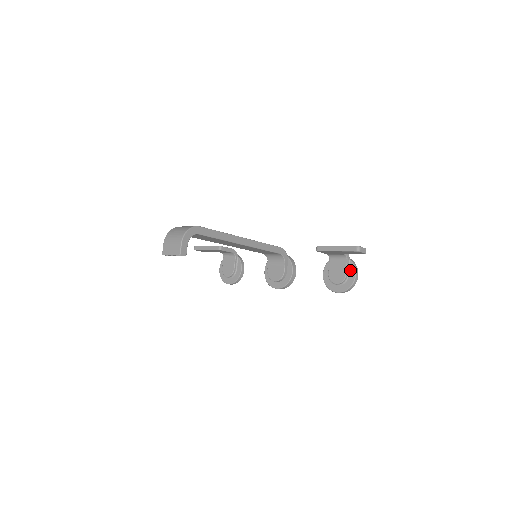
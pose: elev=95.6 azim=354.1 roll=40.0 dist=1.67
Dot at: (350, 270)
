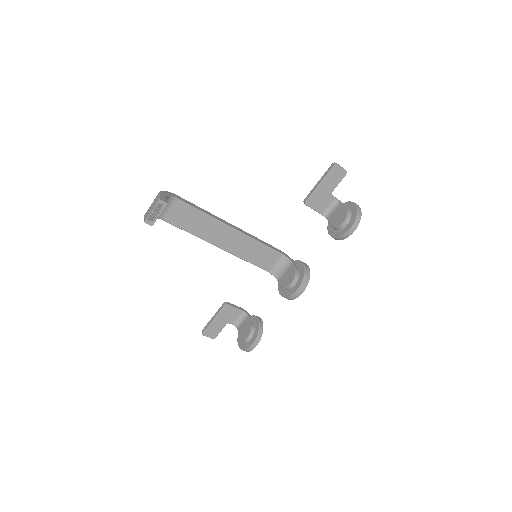
Dot at: (348, 207)
